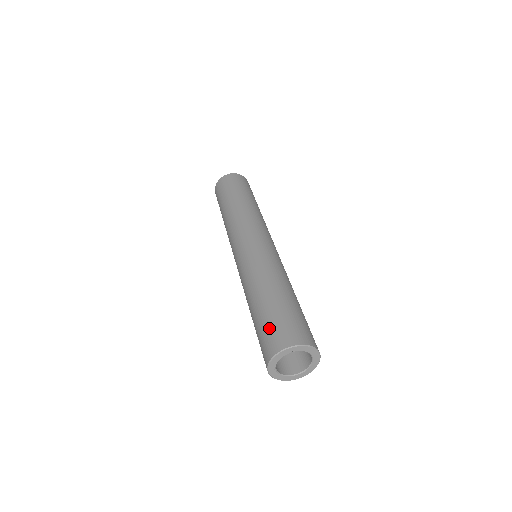
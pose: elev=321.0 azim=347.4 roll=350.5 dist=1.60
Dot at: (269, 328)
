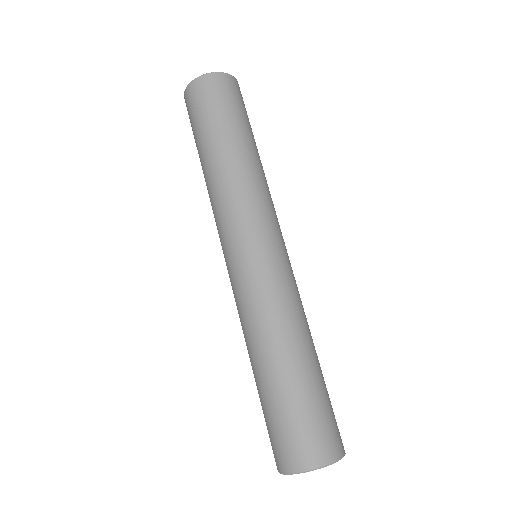
Dot at: (294, 426)
